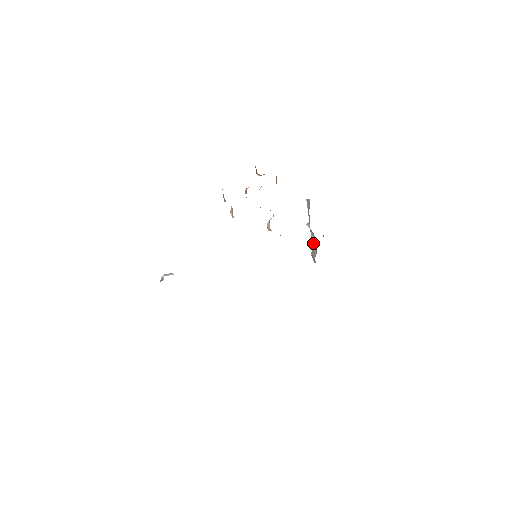
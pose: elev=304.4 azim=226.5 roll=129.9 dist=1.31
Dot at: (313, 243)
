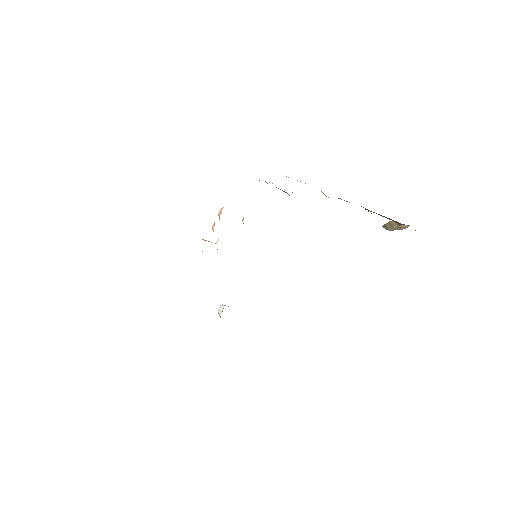
Dot at: occluded
